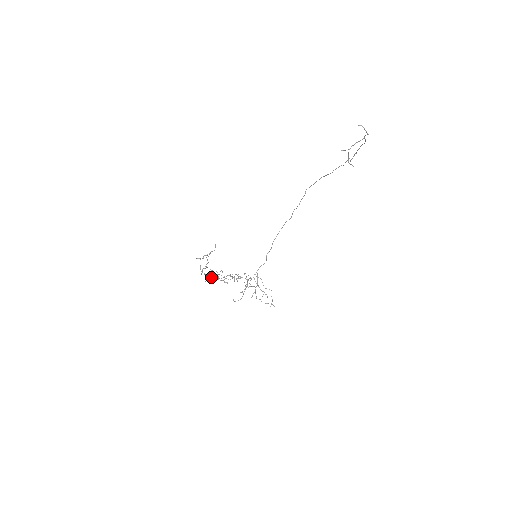
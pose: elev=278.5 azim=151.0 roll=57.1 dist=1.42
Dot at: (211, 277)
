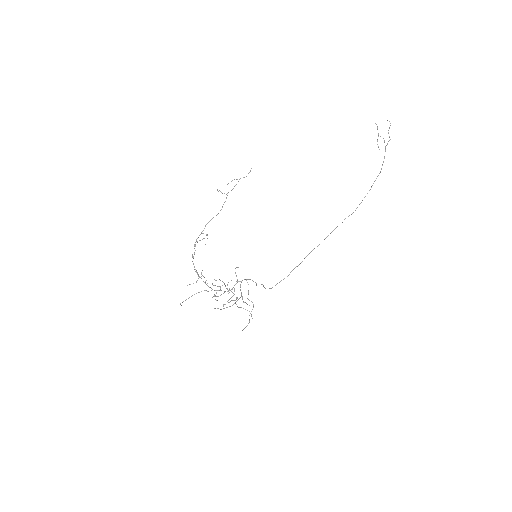
Dot at: occluded
